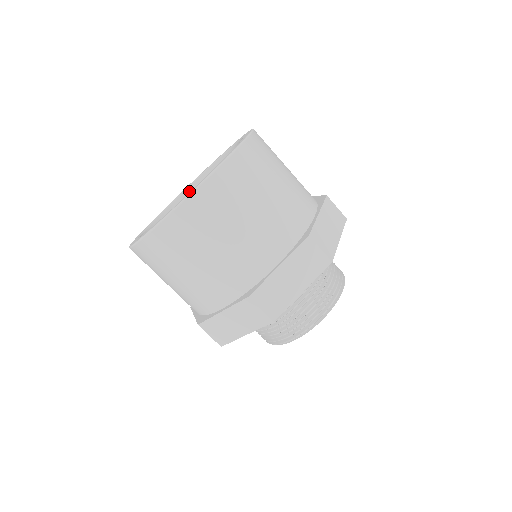
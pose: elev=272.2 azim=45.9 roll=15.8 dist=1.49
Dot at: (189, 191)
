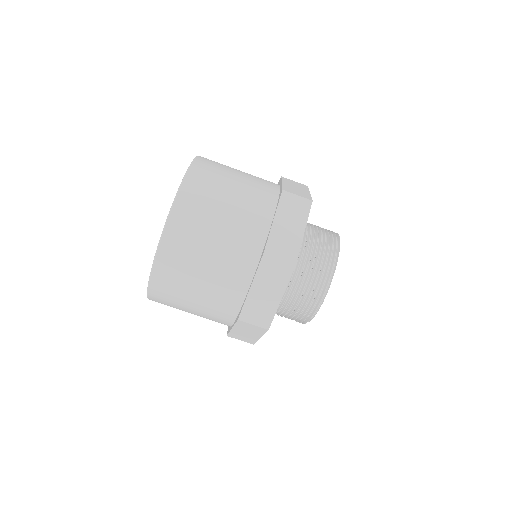
Dot at: occluded
